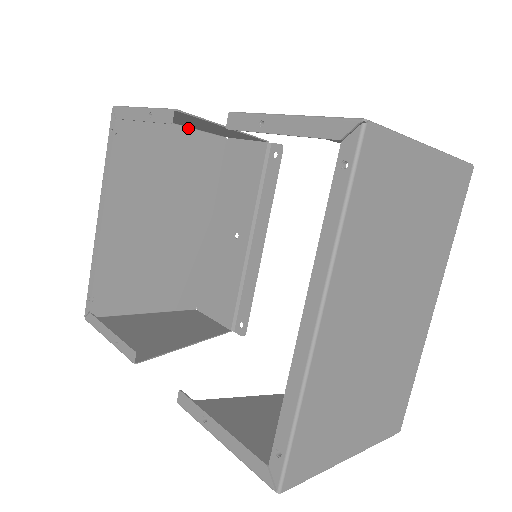
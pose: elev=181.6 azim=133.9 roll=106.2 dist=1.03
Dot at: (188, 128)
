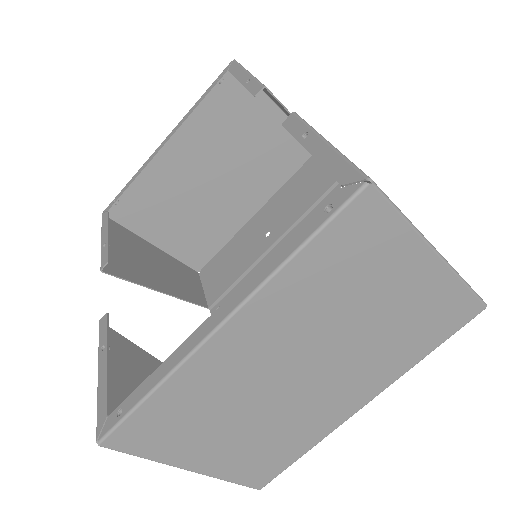
Dot at: occluded
